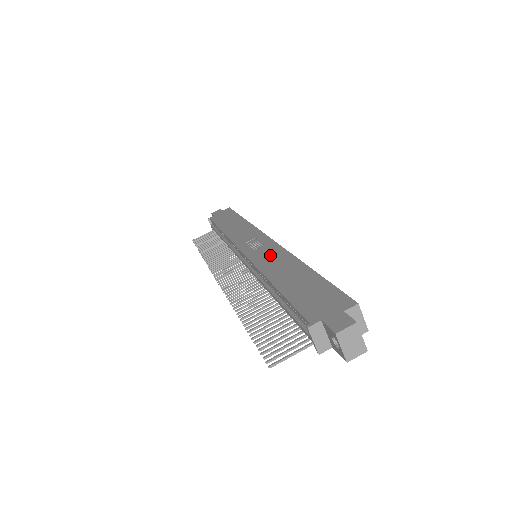
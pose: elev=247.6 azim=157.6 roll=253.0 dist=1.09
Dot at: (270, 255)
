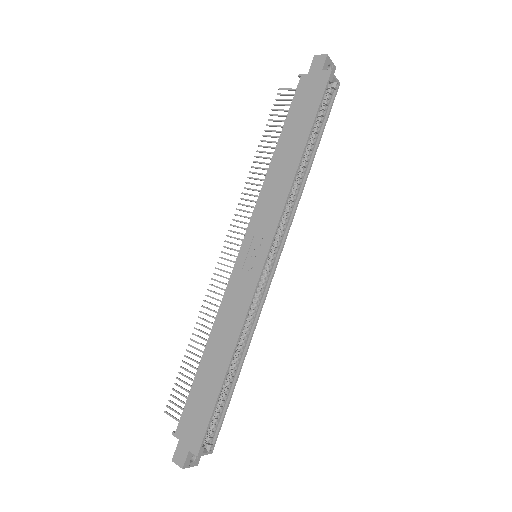
Dot at: (237, 302)
